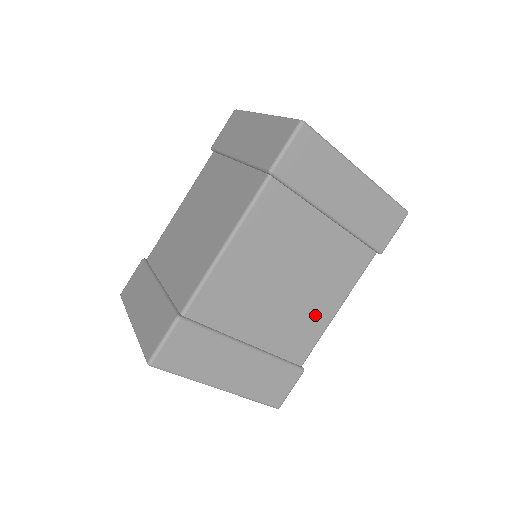
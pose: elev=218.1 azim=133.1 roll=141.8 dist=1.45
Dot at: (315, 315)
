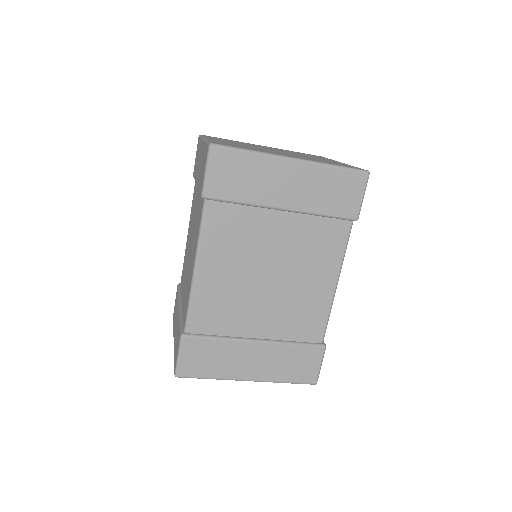
Dot at: (313, 296)
